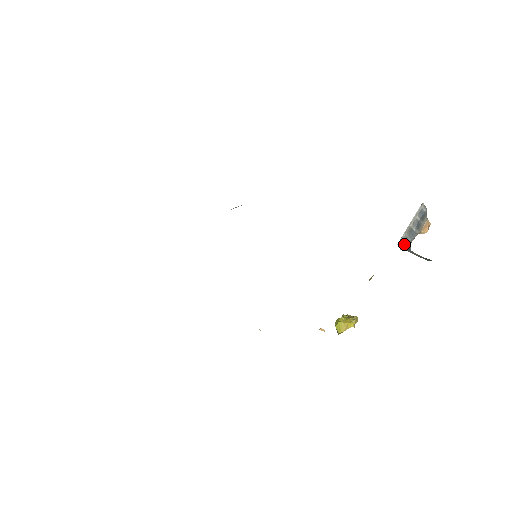
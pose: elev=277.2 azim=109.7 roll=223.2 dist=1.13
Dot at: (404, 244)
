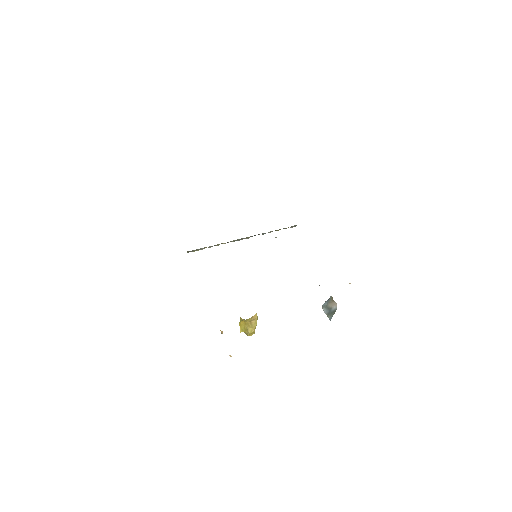
Dot at: (328, 300)
